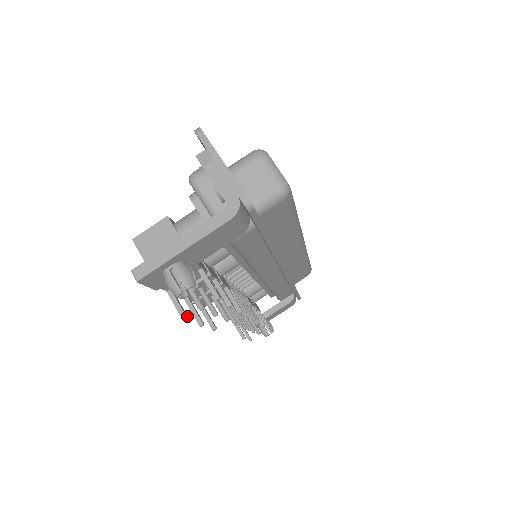
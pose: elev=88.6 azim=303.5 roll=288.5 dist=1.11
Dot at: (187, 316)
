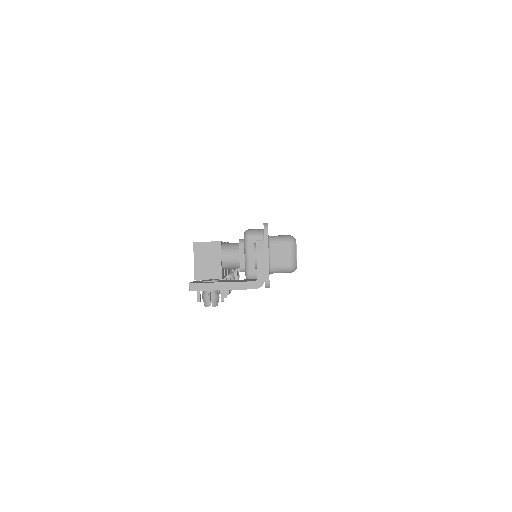
Dot at: (200, 299)
